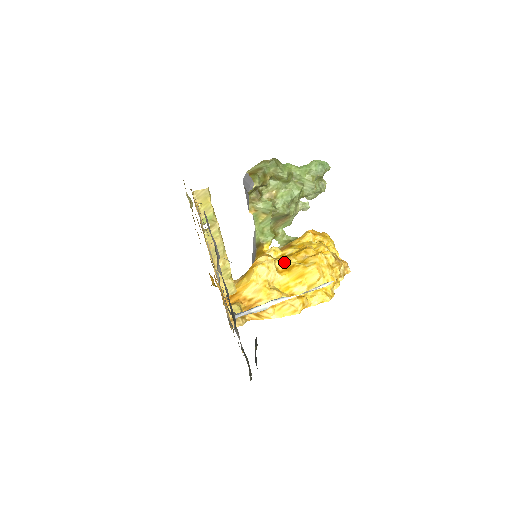
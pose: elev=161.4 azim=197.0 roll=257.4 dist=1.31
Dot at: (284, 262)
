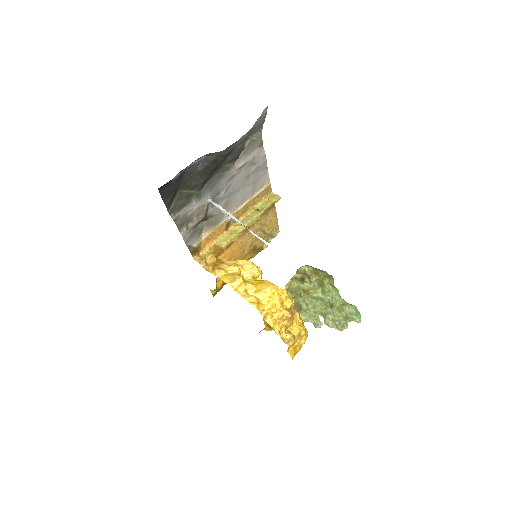
Dot at: occluded
